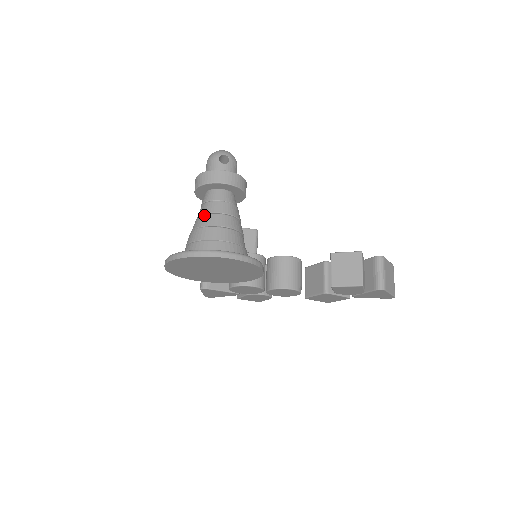
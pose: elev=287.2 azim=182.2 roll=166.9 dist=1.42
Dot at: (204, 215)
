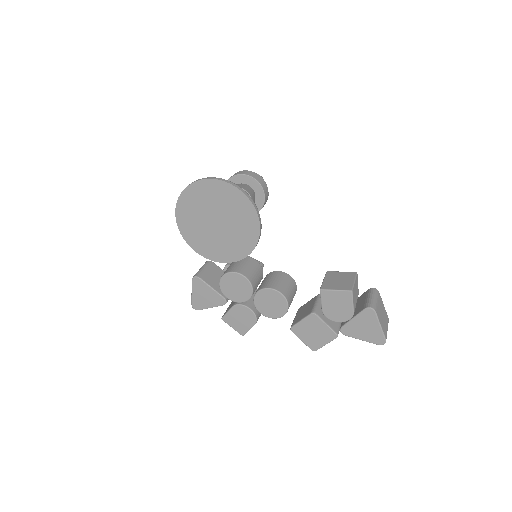
Dot at: occluded
